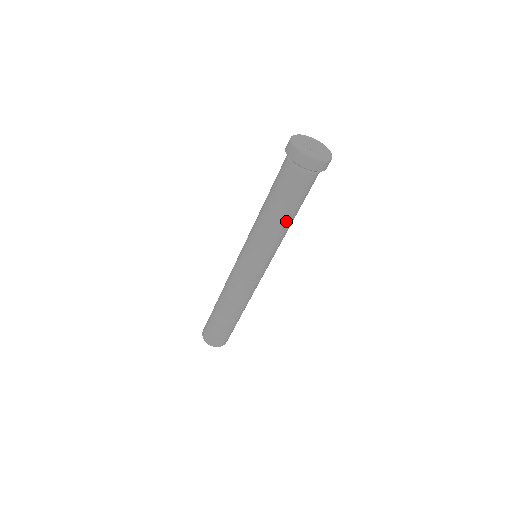
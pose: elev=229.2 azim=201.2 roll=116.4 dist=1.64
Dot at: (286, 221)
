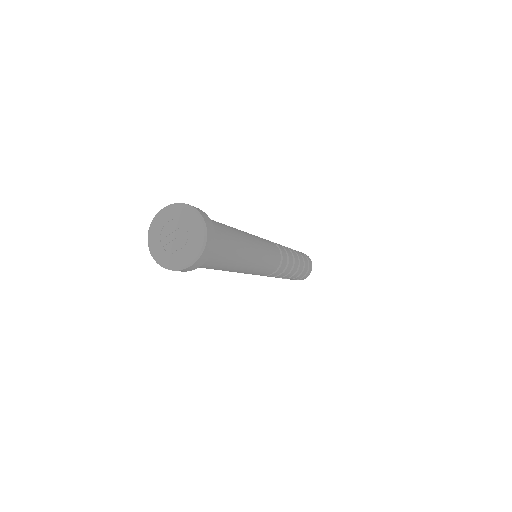
Dot at: (245, 253)
